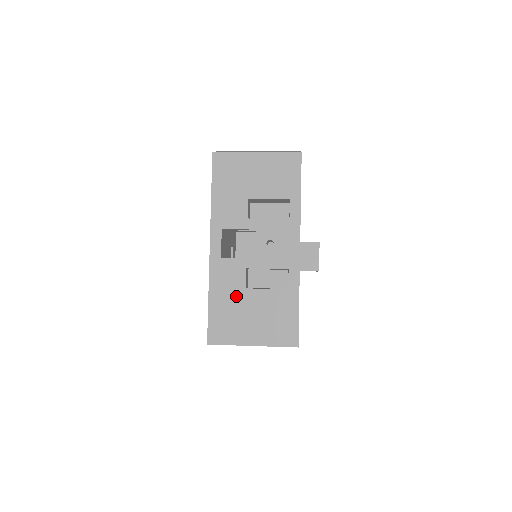
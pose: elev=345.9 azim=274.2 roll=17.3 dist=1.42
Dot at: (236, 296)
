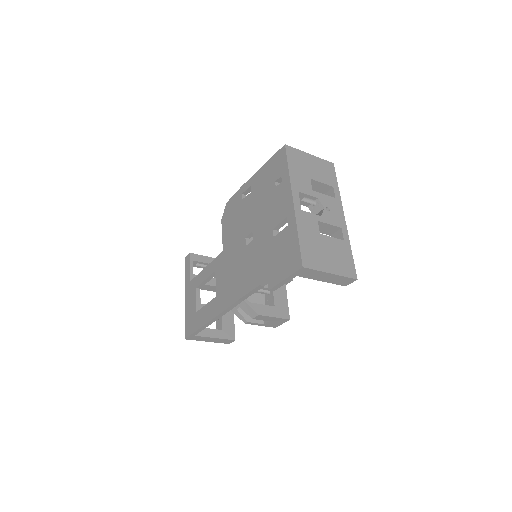
Dot at: (315, 237)
